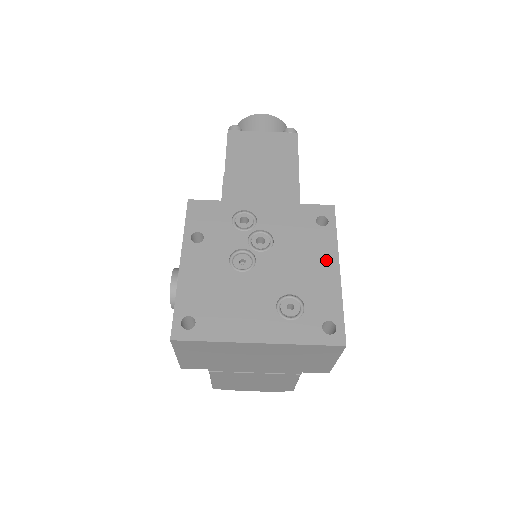
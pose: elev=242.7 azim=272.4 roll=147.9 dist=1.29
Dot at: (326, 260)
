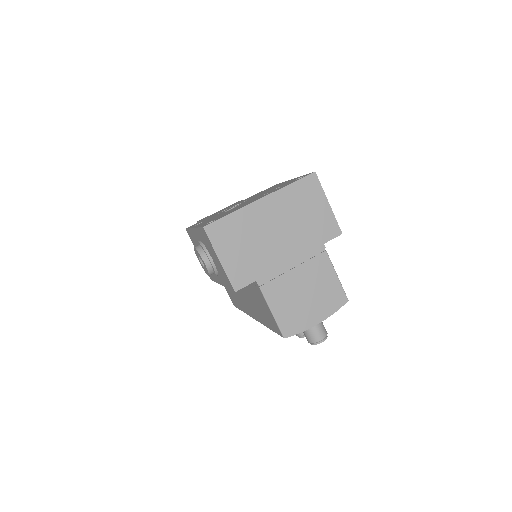
Dot at: occluded
